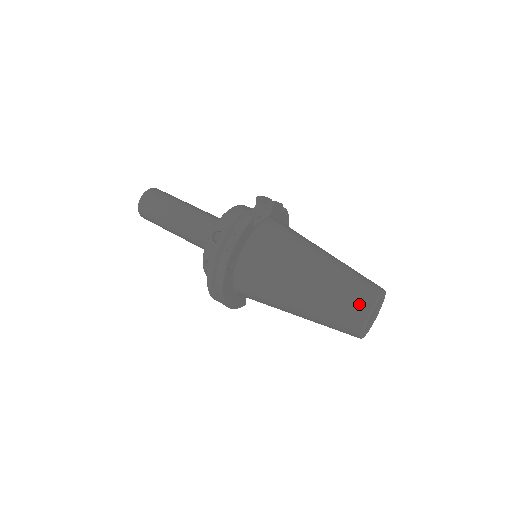
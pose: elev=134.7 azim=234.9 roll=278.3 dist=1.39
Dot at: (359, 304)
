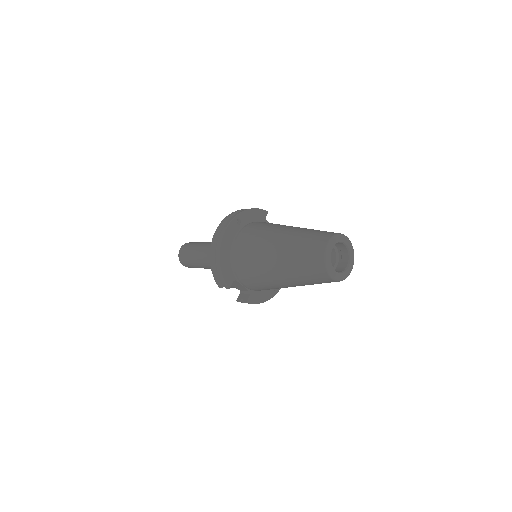
Dot at: (329, 232)
